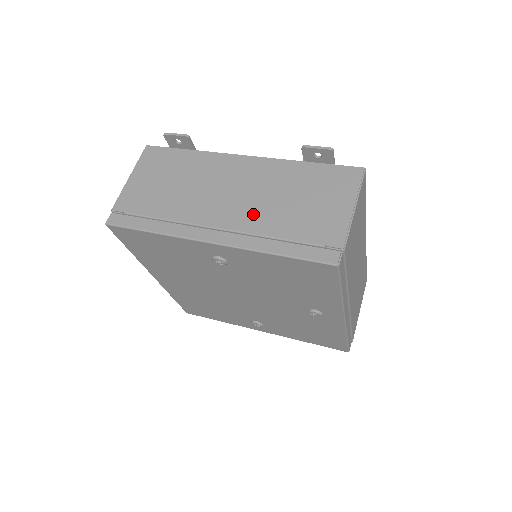
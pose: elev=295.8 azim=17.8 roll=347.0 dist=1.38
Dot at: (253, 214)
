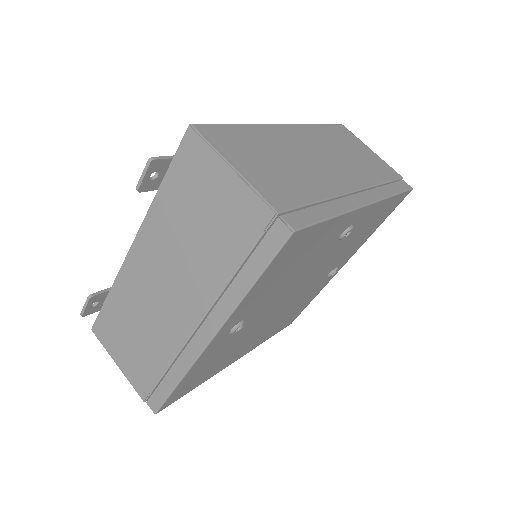
Dot at: (196, 282)
